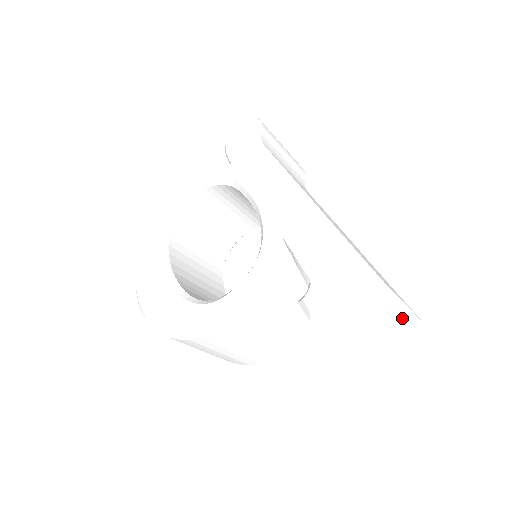
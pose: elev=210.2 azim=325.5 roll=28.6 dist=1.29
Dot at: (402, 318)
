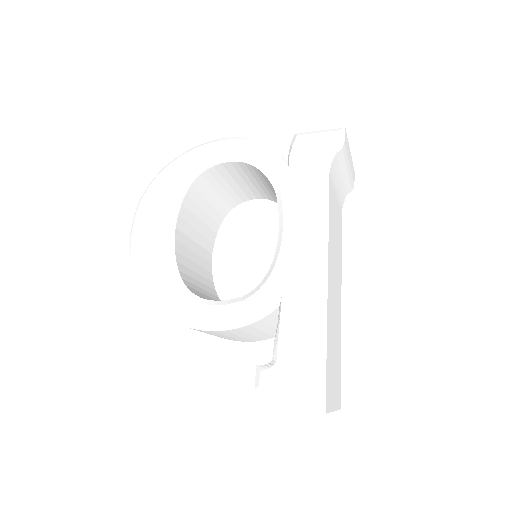
Dot at: occluded
